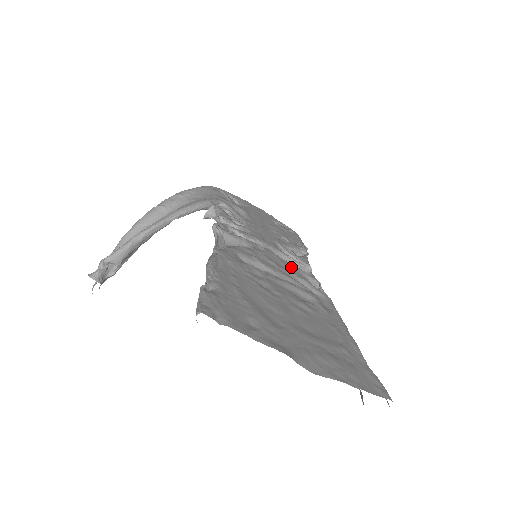
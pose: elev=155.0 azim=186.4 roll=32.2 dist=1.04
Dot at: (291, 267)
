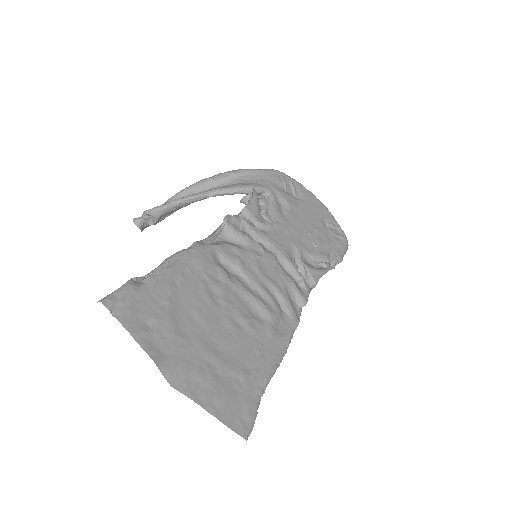
Dot at: (281, 278)
